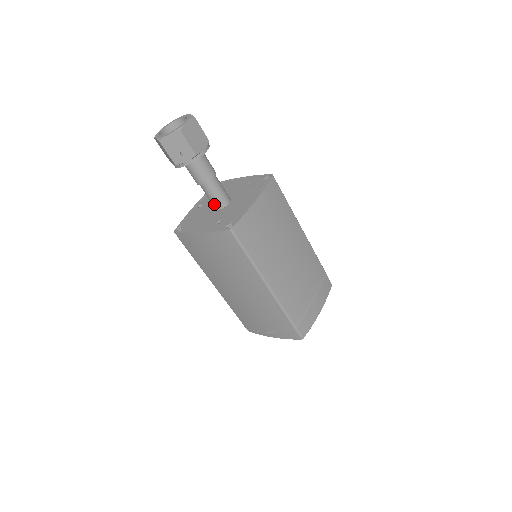
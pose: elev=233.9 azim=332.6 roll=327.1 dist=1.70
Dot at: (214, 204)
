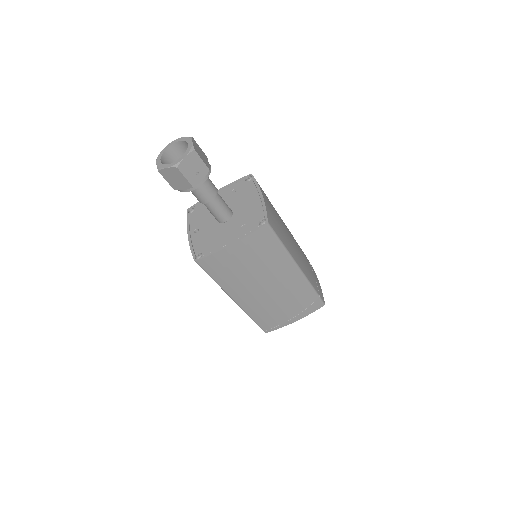
Dot at: (222, 217)
